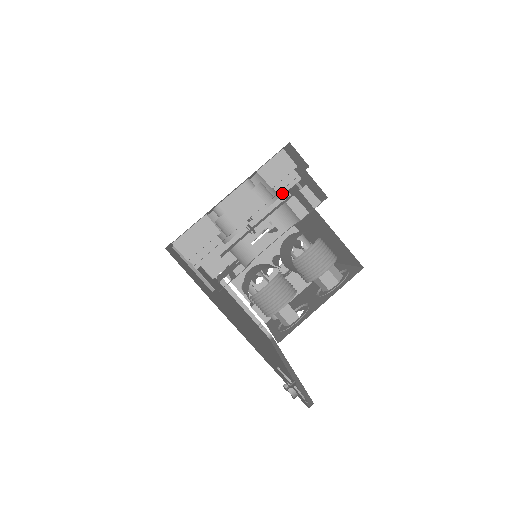
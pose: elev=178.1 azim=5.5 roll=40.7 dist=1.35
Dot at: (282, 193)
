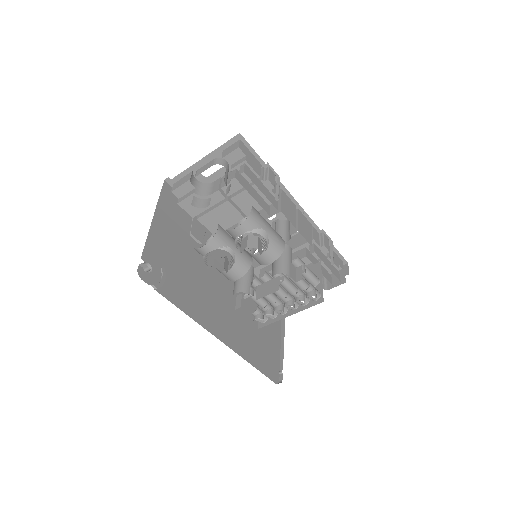
Dot at: (233, 168)
